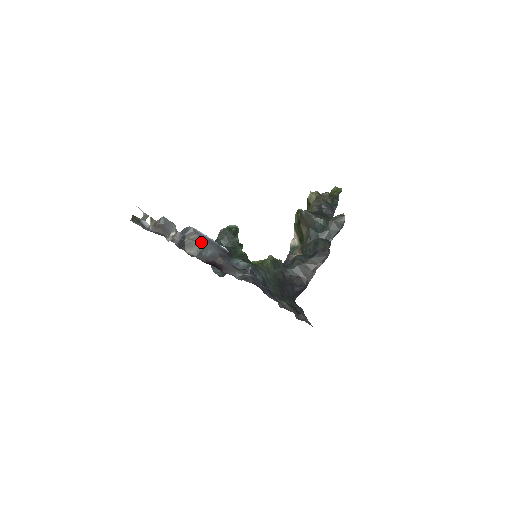
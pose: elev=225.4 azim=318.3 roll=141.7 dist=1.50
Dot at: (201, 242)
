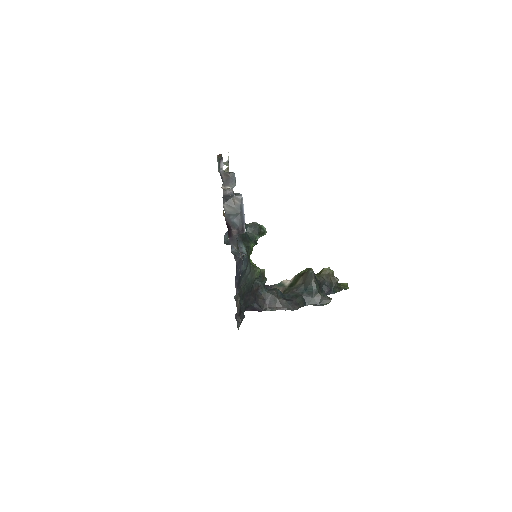
Dot at: (237, 210)
